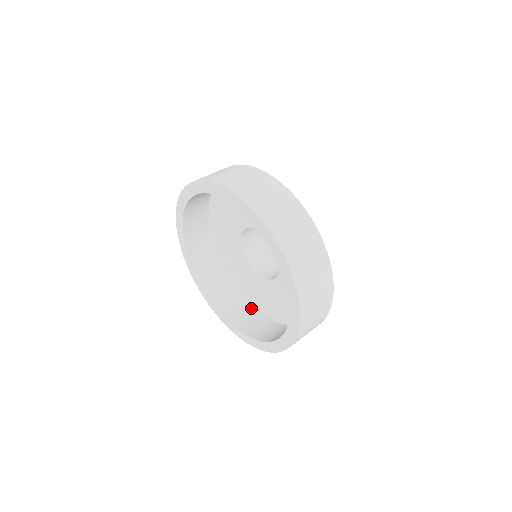
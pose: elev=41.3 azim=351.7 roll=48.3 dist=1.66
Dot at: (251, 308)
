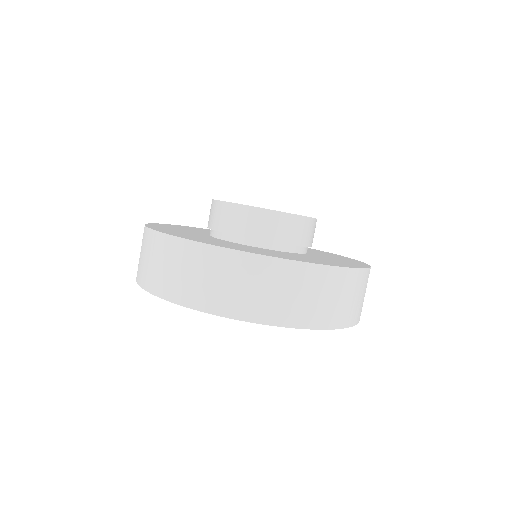
Dot at: occluded
